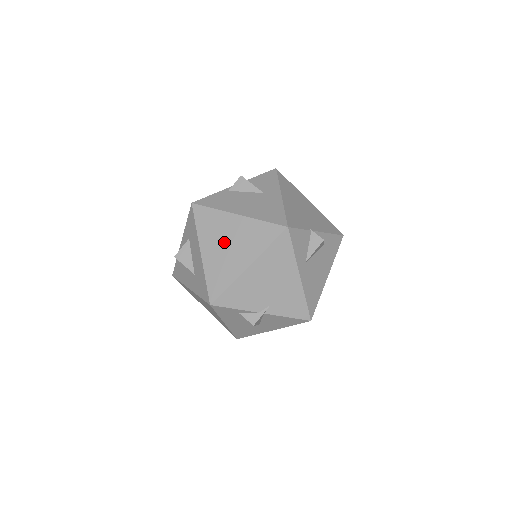
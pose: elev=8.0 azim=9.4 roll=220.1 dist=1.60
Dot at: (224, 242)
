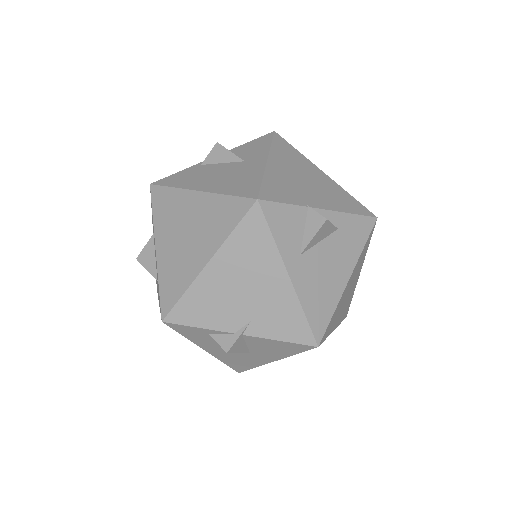
Dot at: (181, 231)
